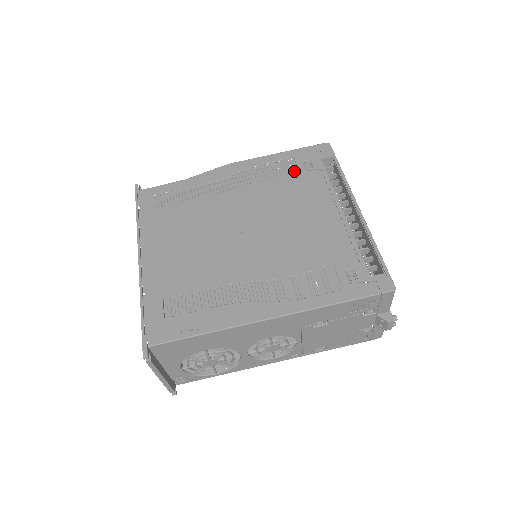
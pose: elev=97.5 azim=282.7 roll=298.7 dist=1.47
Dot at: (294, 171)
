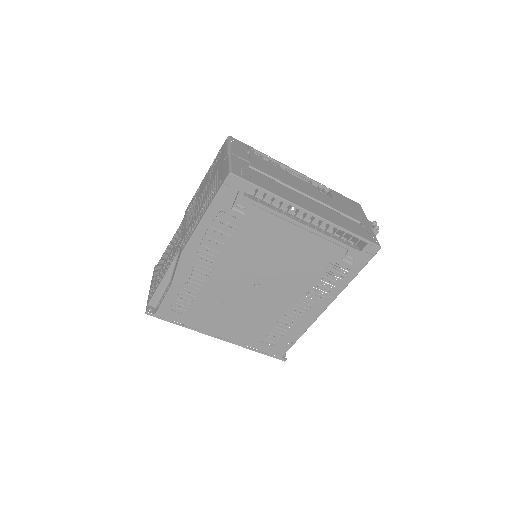
Dot at: (236, 222)
